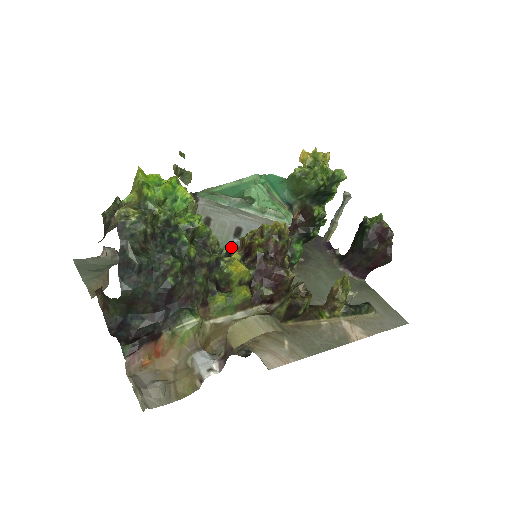
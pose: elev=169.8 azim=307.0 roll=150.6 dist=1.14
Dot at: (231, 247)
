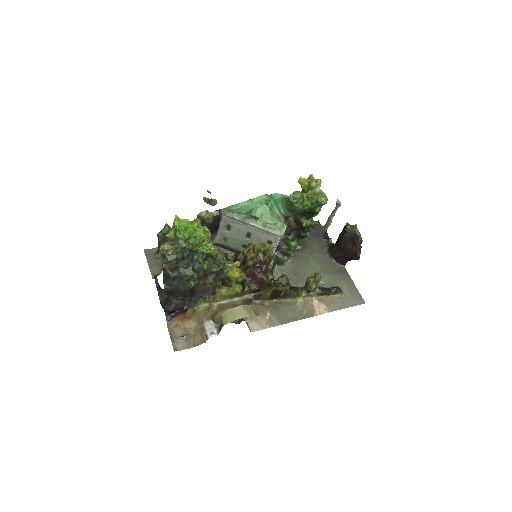
Dot at: (245, 243)
